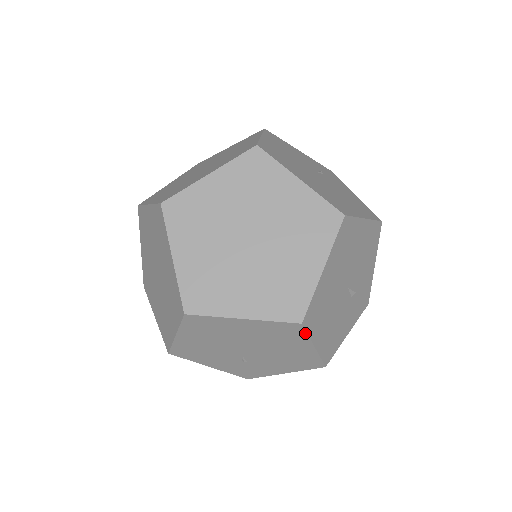
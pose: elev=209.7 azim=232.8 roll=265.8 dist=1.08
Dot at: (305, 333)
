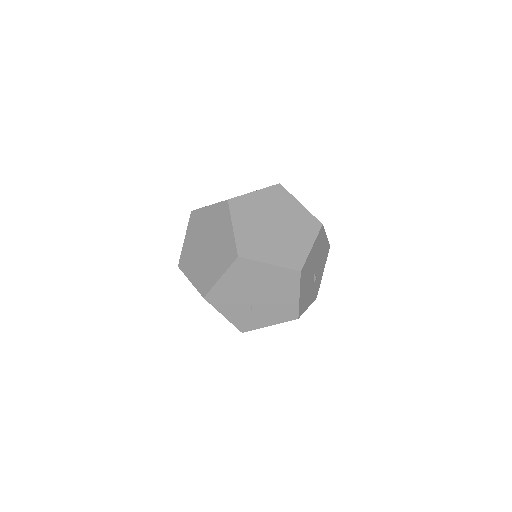
Dot at: (299, 281)
